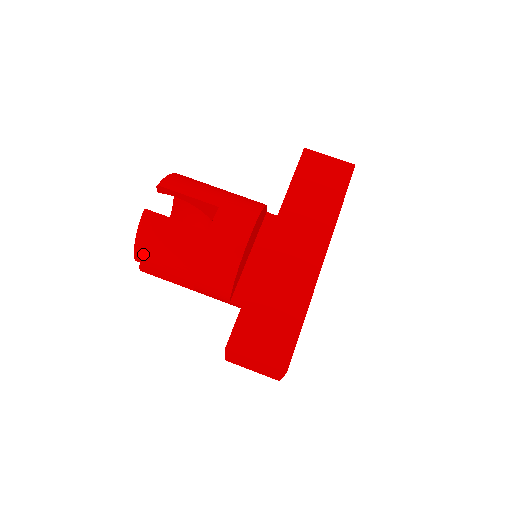
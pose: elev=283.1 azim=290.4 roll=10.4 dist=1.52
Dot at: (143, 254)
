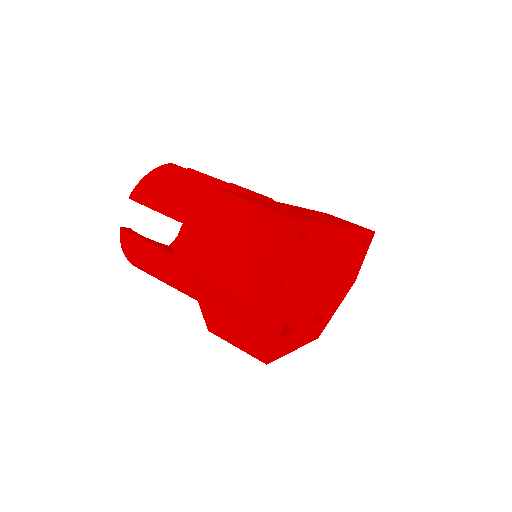
Dot at: (144, 188)
